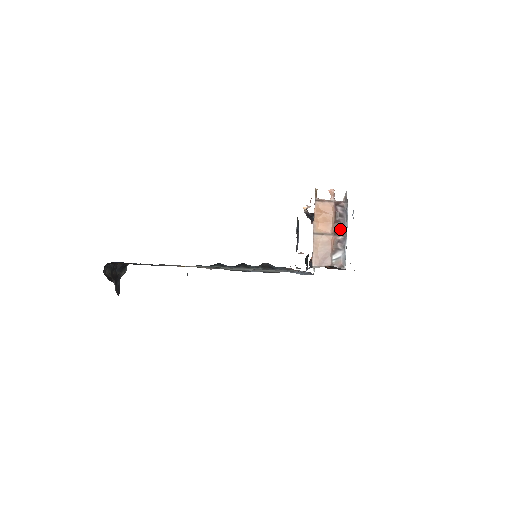
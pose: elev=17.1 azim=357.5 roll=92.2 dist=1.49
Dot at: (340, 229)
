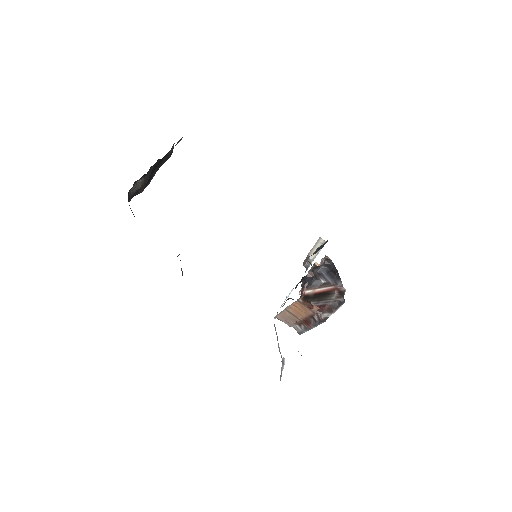
Dot at: (308, 324)
